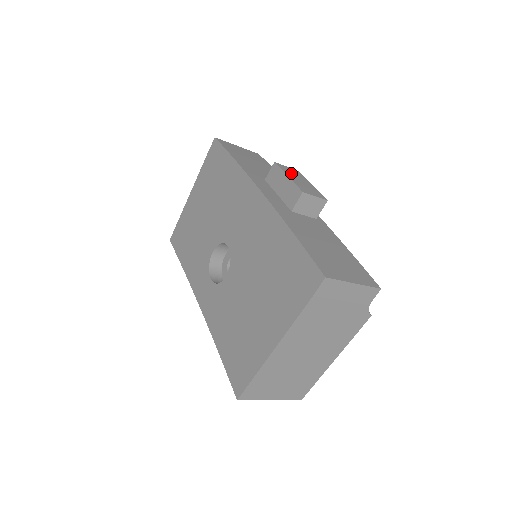
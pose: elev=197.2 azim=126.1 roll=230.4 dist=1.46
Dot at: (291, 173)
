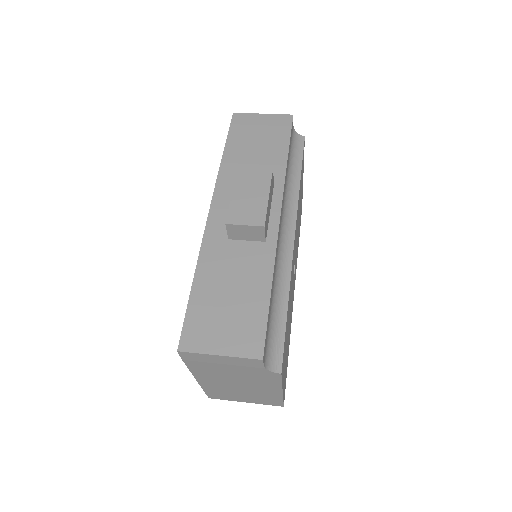
Dot at: (247, 183)
